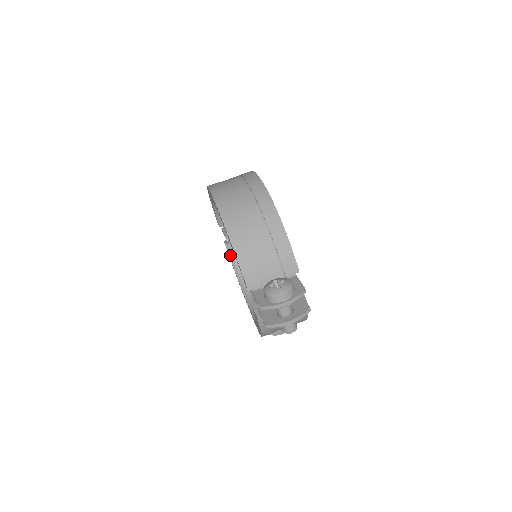
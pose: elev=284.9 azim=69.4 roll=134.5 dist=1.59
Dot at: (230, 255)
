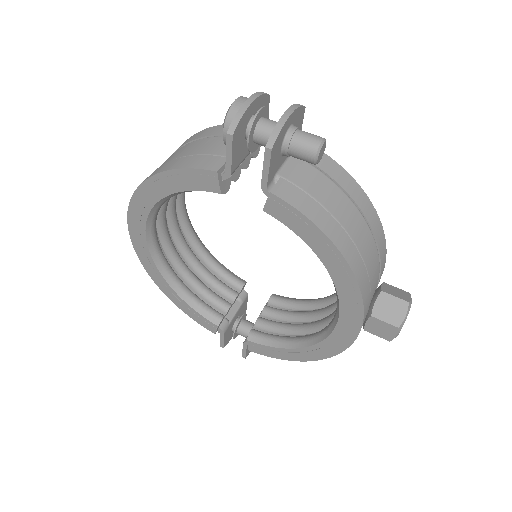
Dot at: (264, 343)
